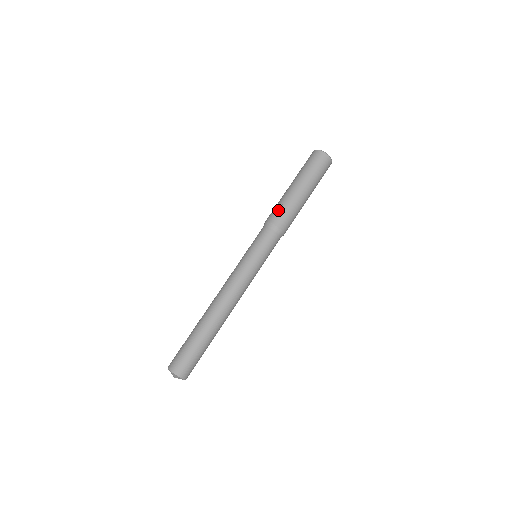
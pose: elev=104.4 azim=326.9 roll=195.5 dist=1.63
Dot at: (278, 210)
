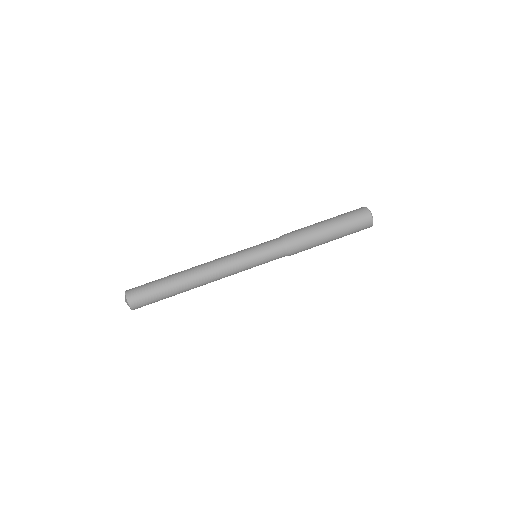
Dot at: (302, 237)
